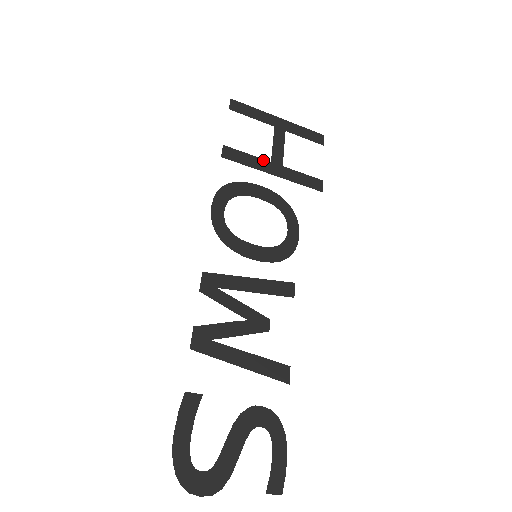
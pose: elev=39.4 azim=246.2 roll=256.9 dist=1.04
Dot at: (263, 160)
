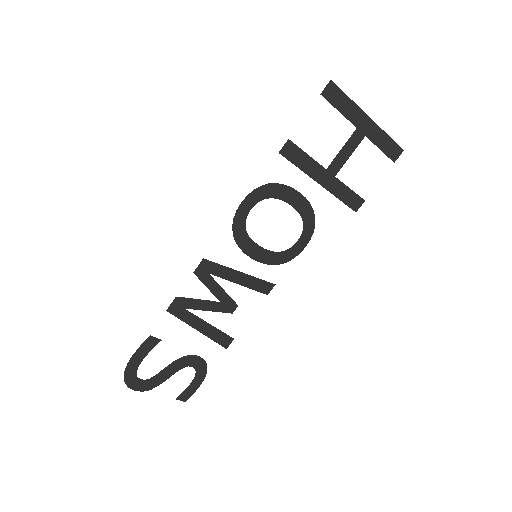
Dot at: (319, 165)
